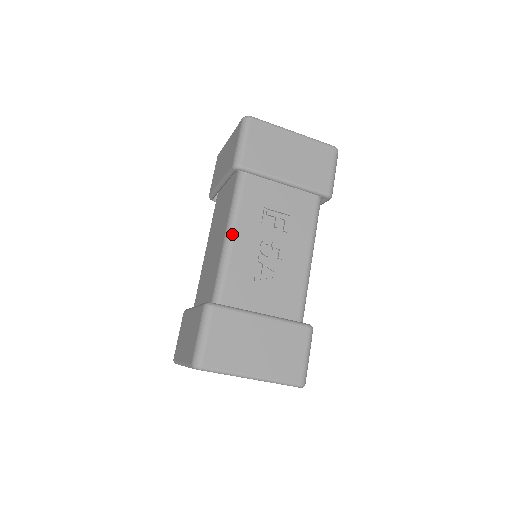
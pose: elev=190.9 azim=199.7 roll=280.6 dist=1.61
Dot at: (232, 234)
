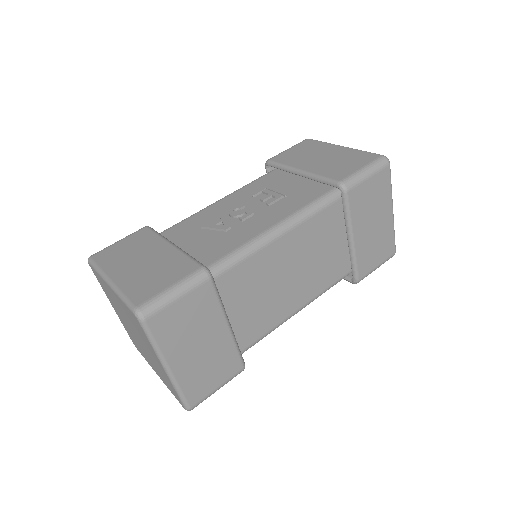
Dot at: (220, 199)
